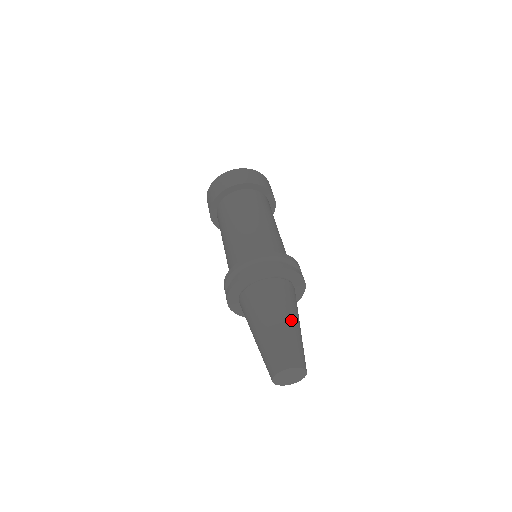
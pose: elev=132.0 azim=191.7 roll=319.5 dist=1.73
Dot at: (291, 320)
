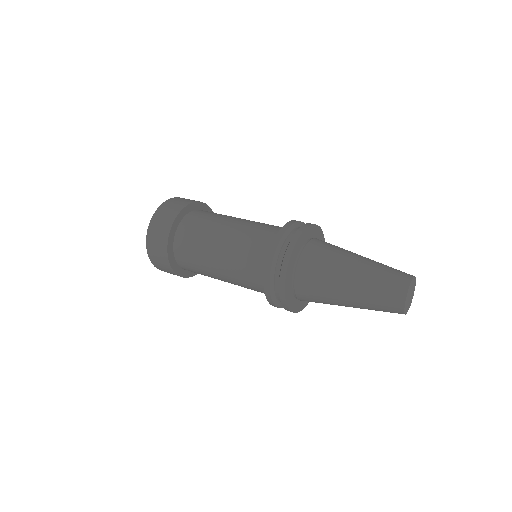
Dot at: occluded
